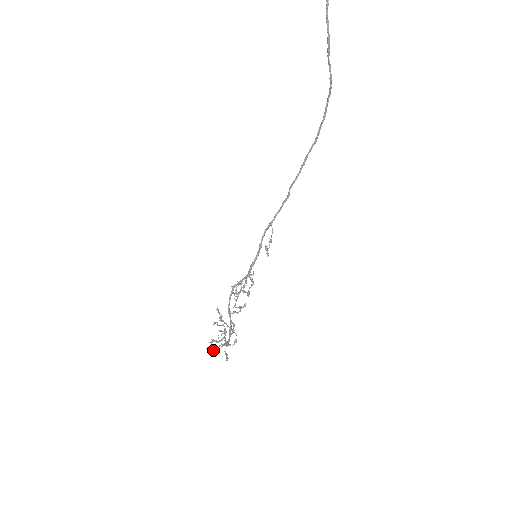
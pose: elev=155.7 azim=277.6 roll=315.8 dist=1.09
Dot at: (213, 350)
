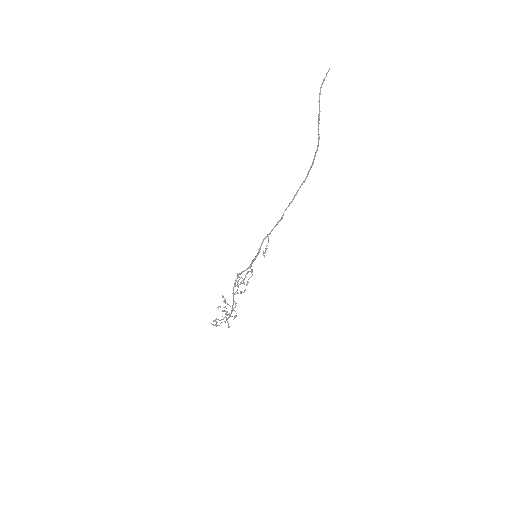
Dot at: (216, 325)
